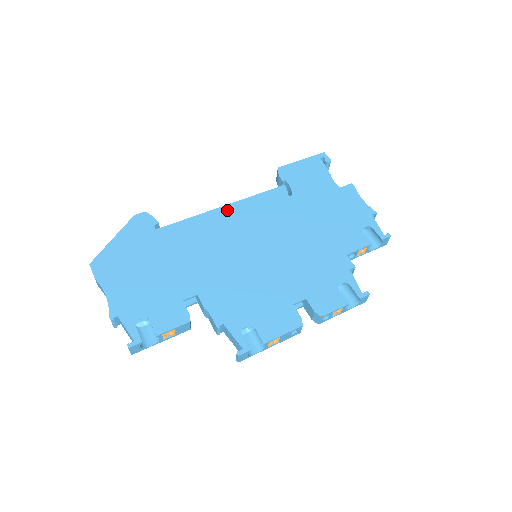
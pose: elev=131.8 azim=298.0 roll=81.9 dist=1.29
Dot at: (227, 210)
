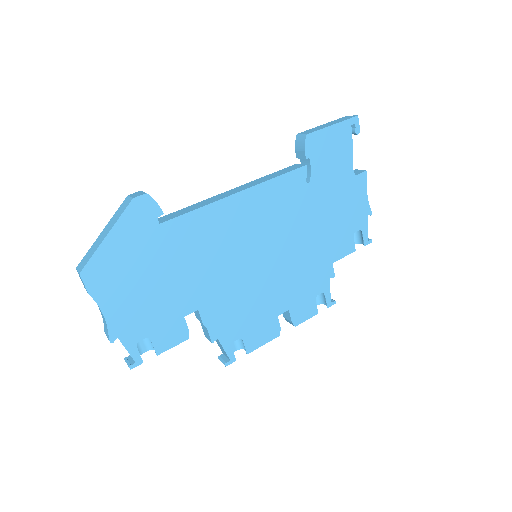
Dot at: (242, 199)
